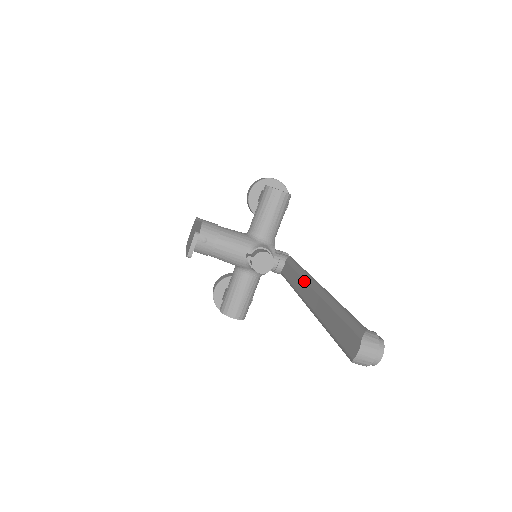
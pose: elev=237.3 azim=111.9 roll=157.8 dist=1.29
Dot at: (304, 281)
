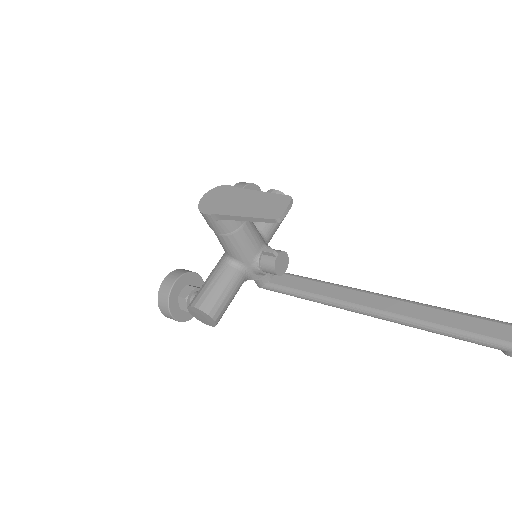
Dot at: (352, 290)
